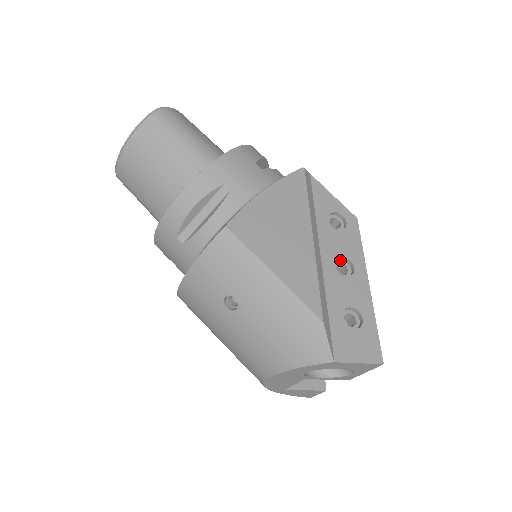
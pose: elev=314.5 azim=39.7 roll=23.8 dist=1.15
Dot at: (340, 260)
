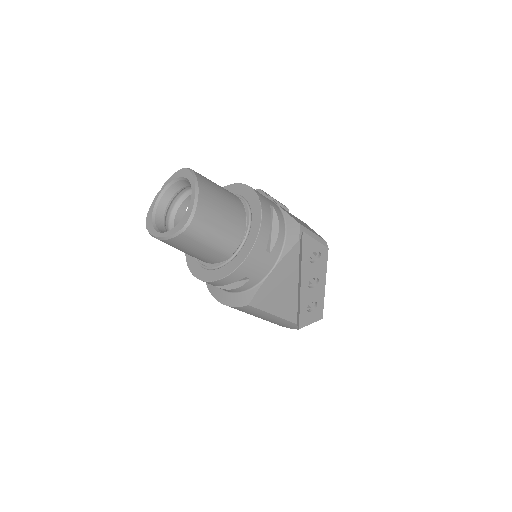
Dot at: (312, 277)
